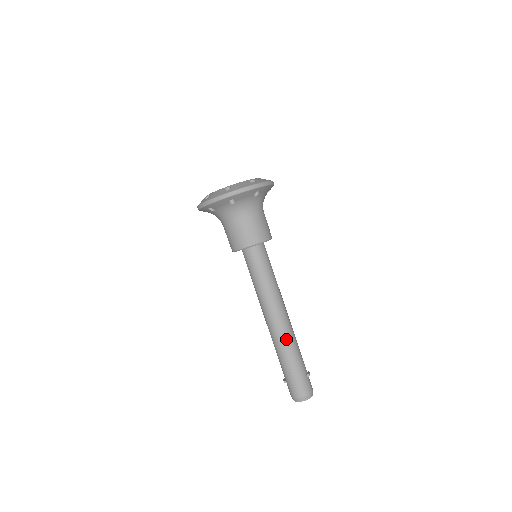
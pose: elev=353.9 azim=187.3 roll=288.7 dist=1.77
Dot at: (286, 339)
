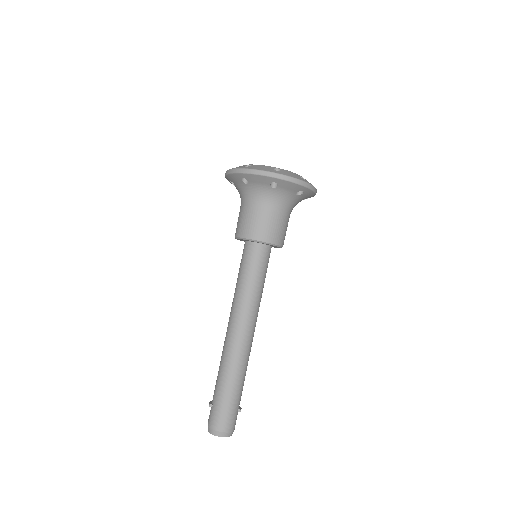
Dot at: (241, 360)
